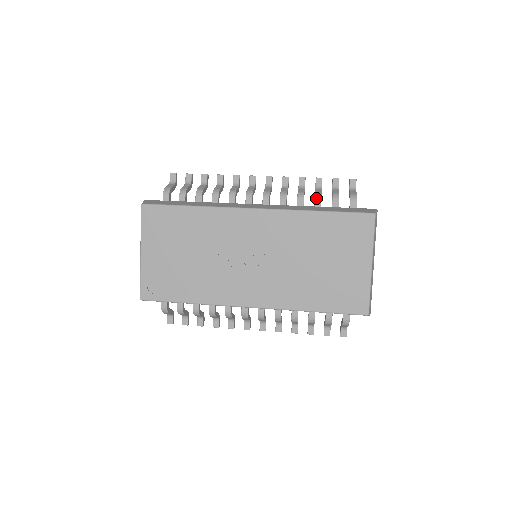
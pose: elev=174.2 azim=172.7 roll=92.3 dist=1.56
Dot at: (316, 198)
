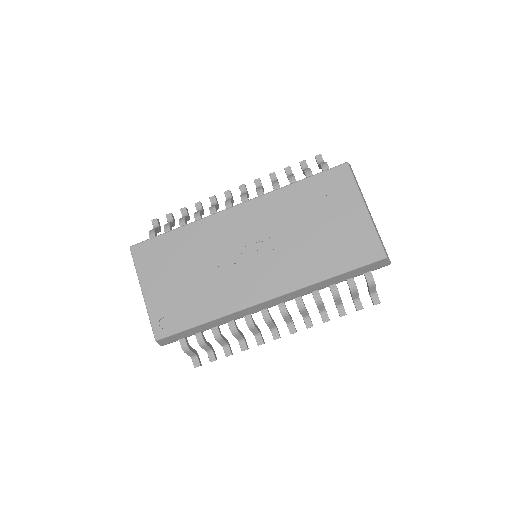
Dot at: (290, 179)
